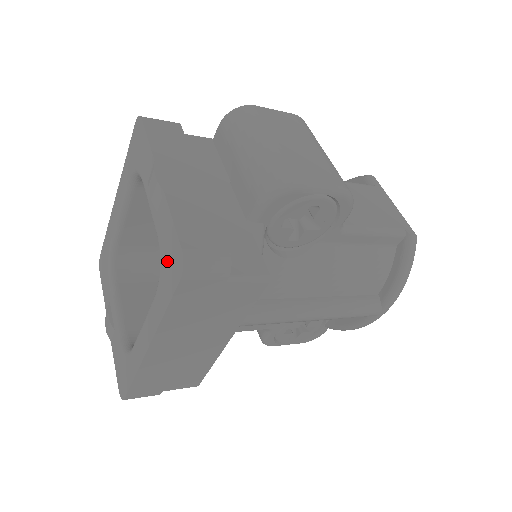
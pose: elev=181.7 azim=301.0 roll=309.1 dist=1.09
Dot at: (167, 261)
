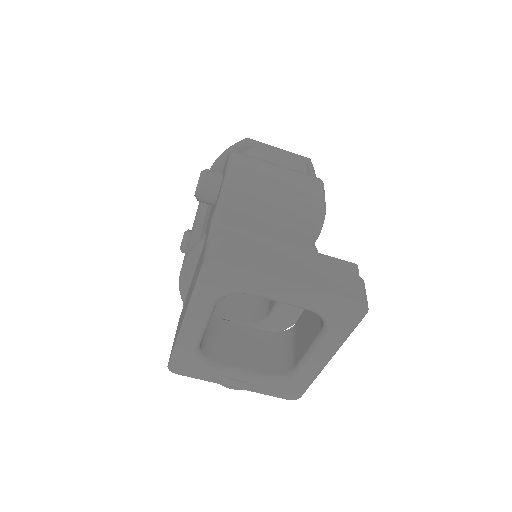
Dot at: (339, 314)
